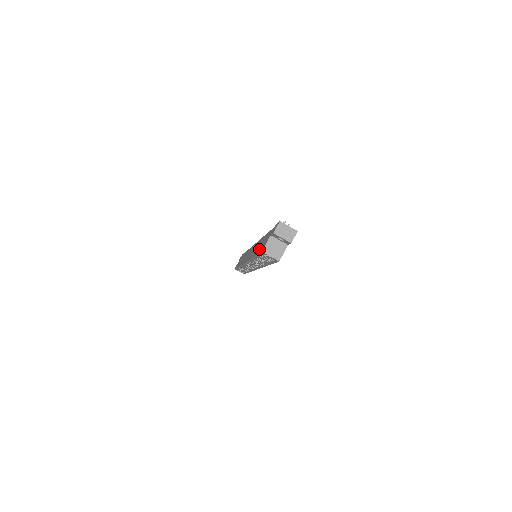
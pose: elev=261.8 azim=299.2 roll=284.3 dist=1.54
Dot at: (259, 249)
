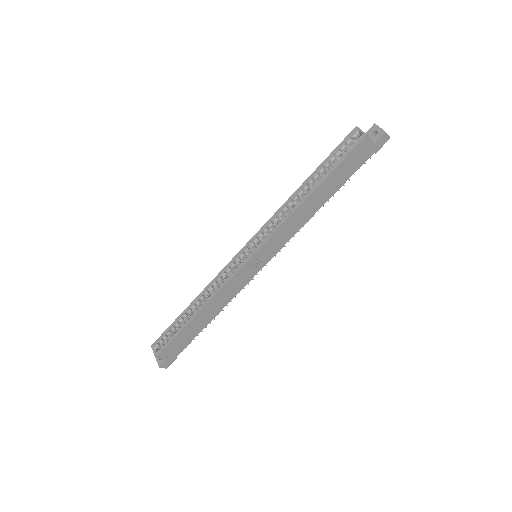
Dot at: occluded
